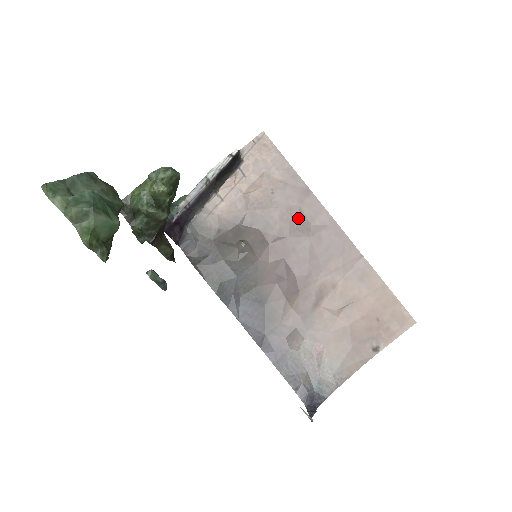
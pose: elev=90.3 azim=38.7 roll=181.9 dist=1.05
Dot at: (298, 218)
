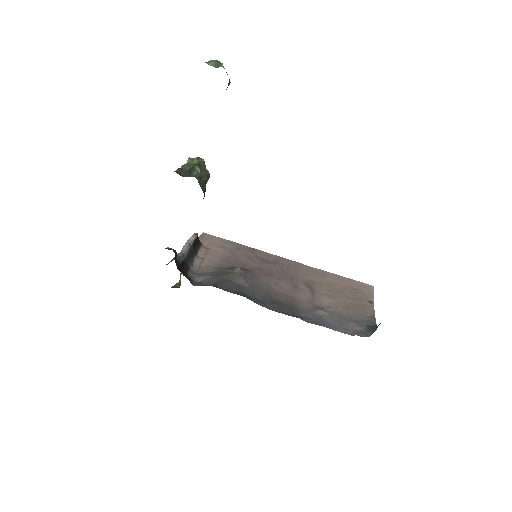
Dot at: (259, 259)
